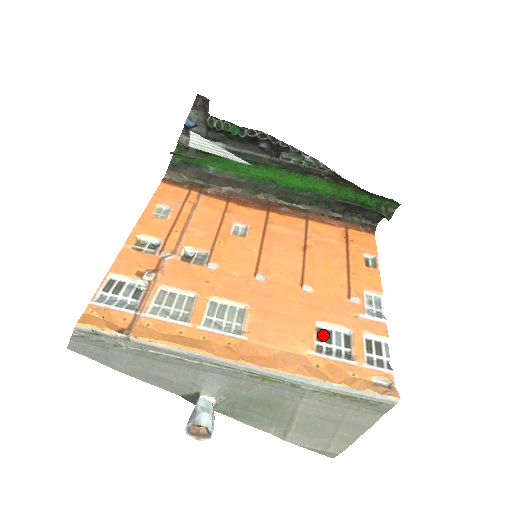
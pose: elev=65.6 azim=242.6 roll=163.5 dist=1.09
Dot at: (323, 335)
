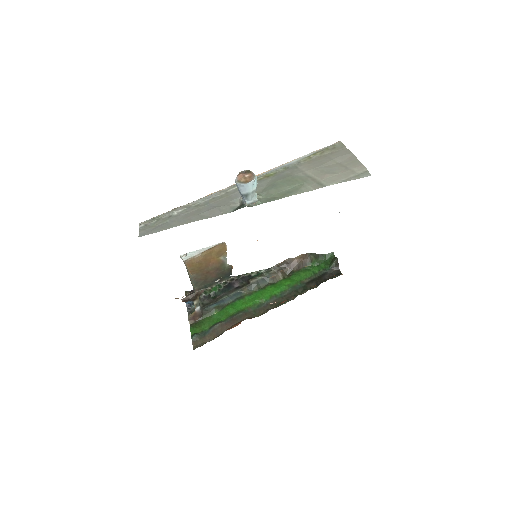
Dot at: occluded
